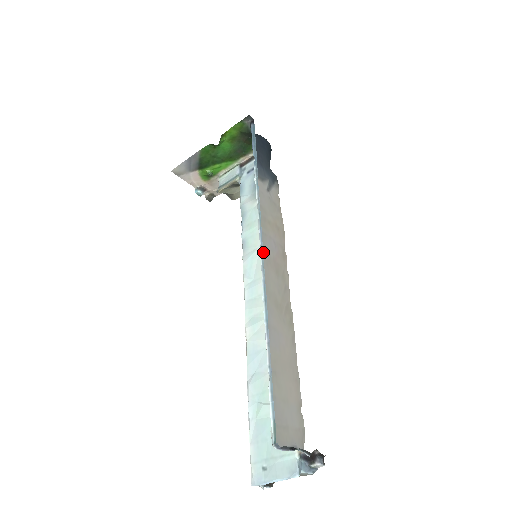
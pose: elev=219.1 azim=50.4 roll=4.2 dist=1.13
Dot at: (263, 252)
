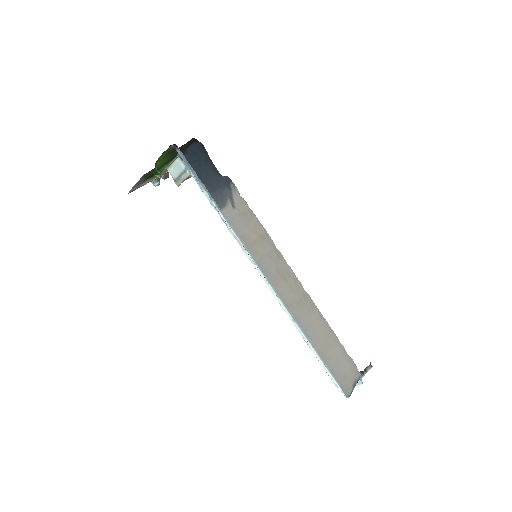
Dot at: (269, 278)
